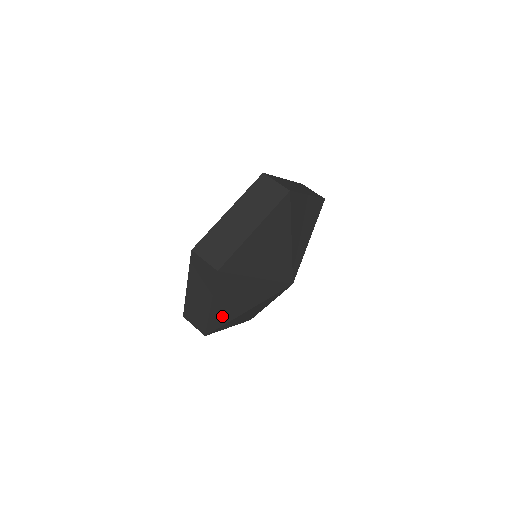
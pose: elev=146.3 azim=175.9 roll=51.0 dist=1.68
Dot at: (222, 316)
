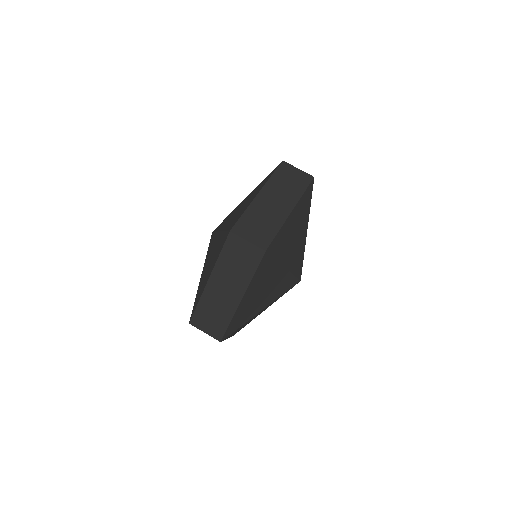
Dot at: occluded
